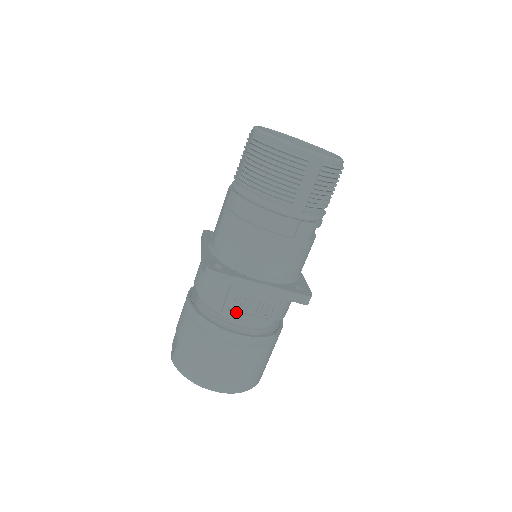
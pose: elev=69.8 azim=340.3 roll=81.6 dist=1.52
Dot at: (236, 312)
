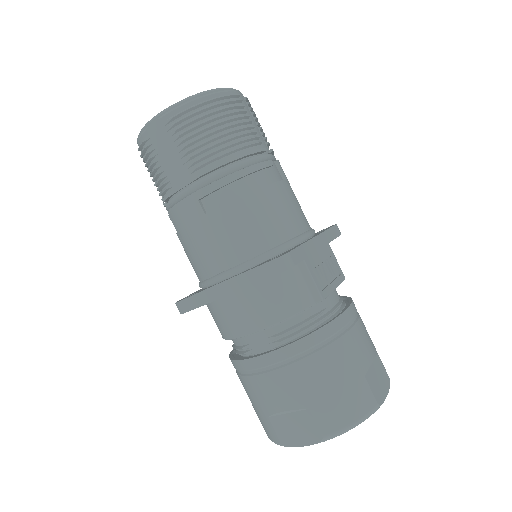
Dot at: (326, 289)
